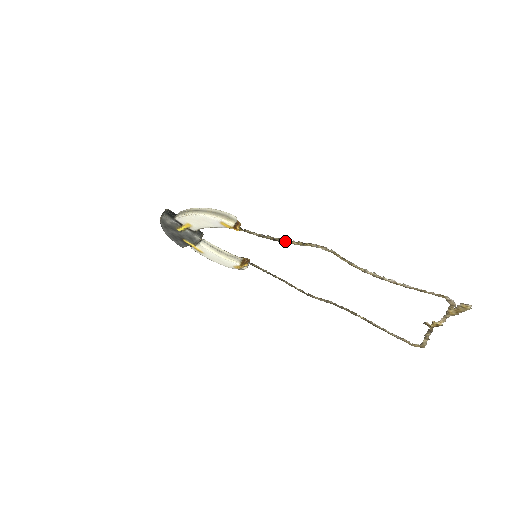
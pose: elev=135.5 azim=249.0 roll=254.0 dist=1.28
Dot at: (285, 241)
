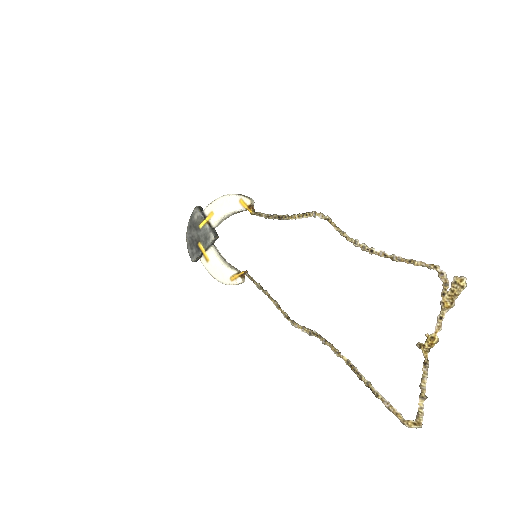
Dot at: (288, 216)
